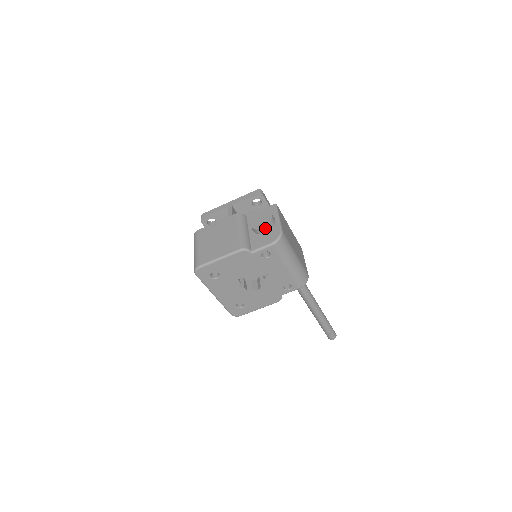
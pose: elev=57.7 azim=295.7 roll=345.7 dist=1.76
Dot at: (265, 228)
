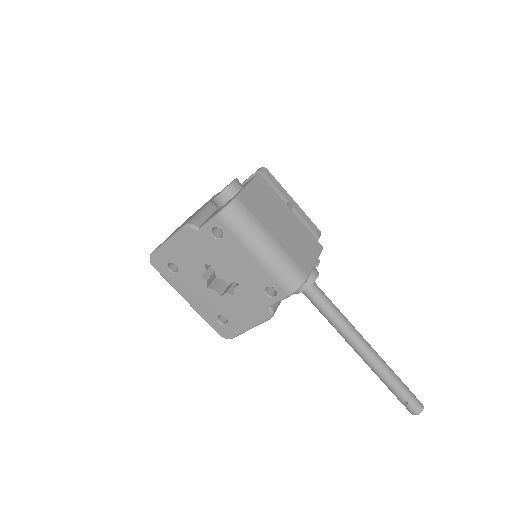
Dot at: (220, 197)
